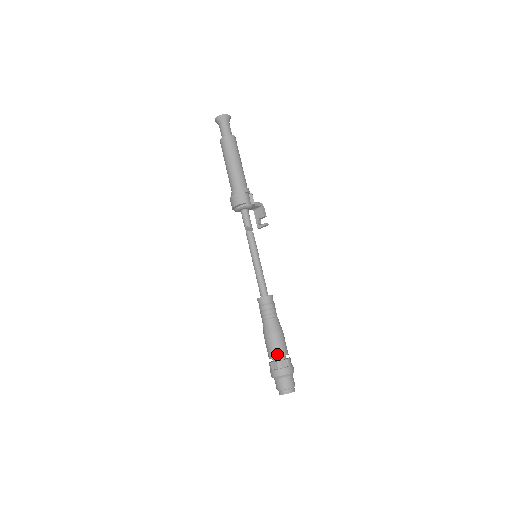
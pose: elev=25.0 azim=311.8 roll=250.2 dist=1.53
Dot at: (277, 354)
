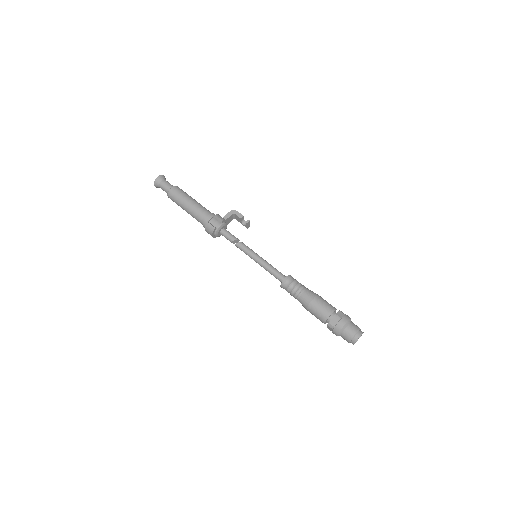
Dot at: (323, 319)
